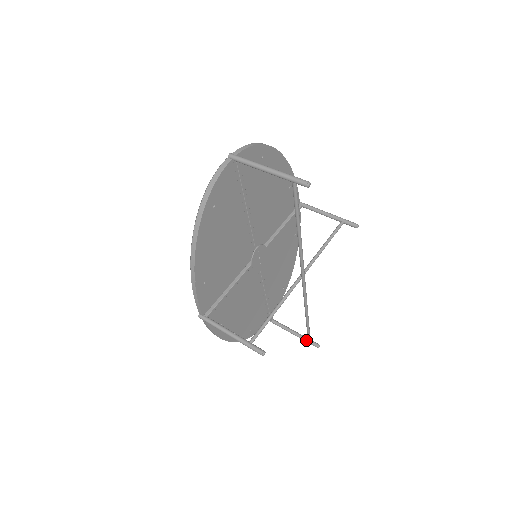
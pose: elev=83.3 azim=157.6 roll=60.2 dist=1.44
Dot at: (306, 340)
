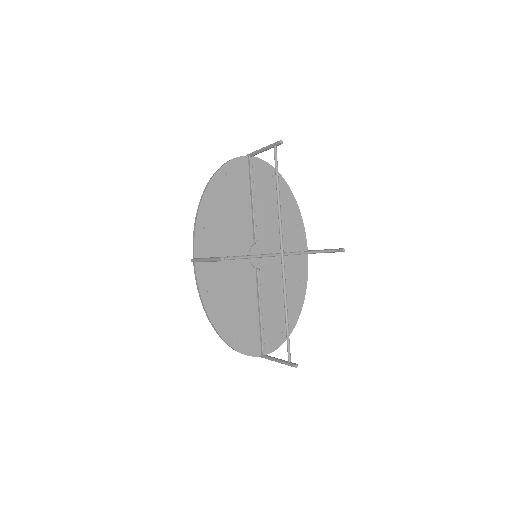
Dot at: (287, 362)
